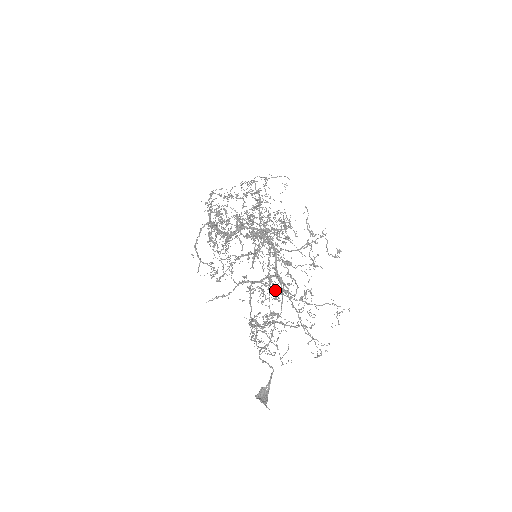
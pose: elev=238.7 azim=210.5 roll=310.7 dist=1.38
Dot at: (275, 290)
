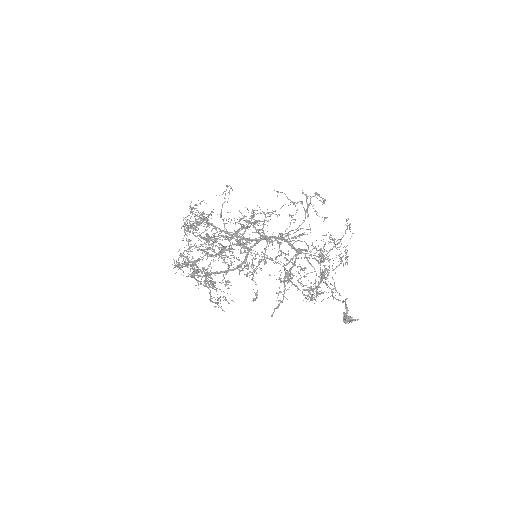
Dot at: (325, 259)
